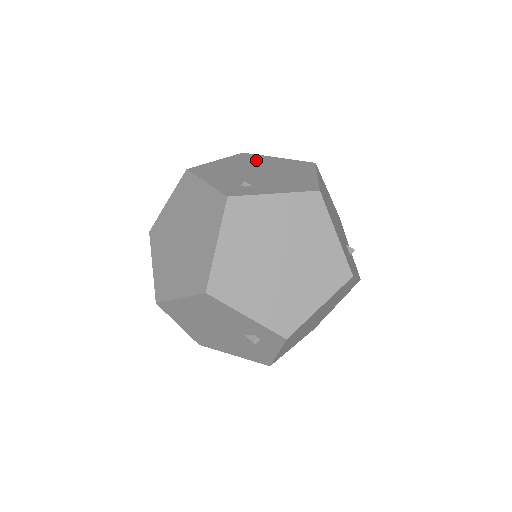
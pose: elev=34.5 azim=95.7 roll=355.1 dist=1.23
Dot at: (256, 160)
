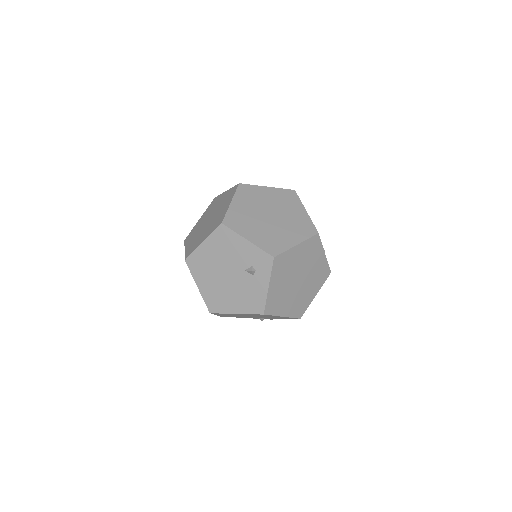
Dot at: occluded
